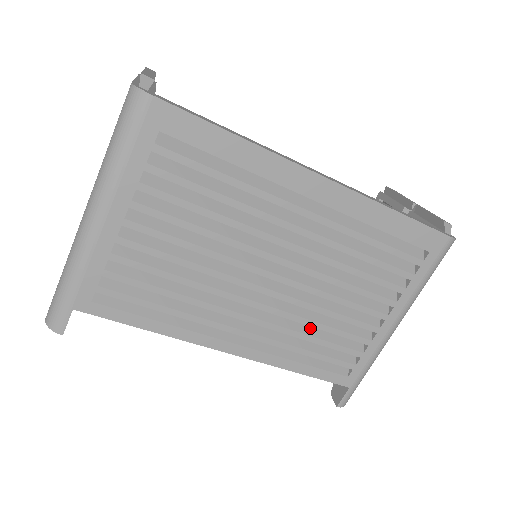
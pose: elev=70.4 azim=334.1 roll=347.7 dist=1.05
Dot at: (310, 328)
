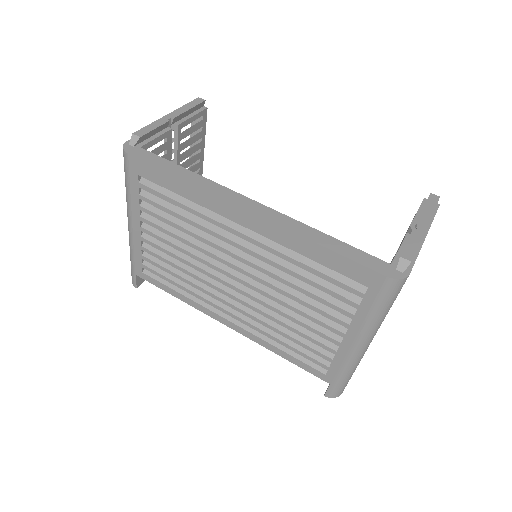
Dot at: occluded
